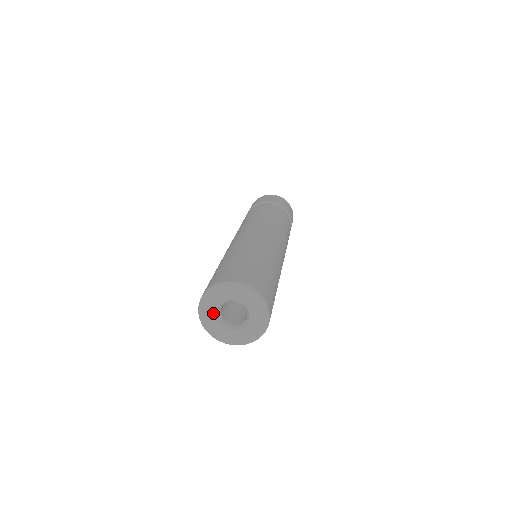
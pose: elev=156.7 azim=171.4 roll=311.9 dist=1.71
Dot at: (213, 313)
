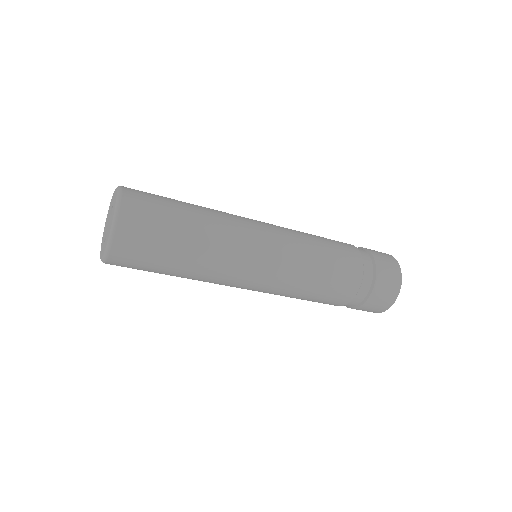
Dot at: (106, 224)
